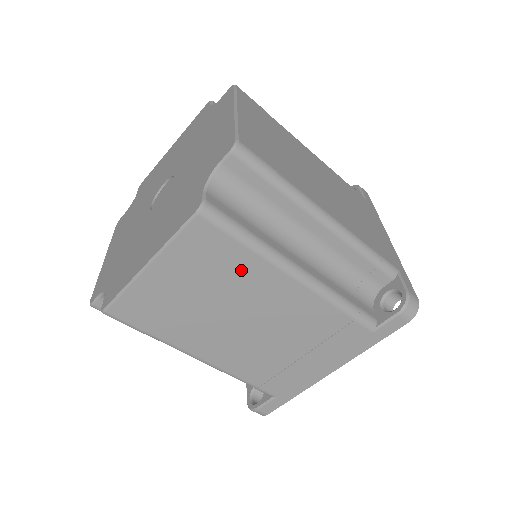
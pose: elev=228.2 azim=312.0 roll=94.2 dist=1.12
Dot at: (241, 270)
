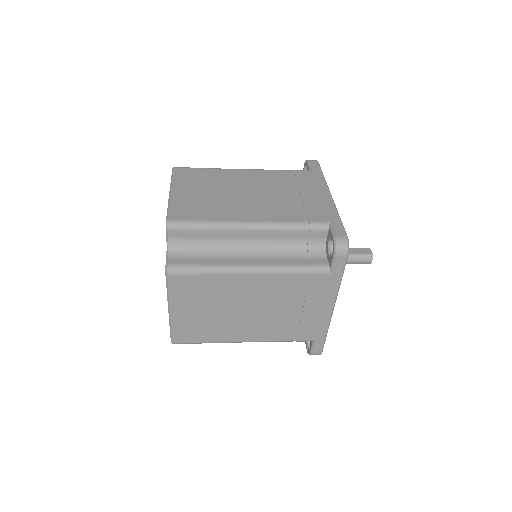
Dot at: (216, 286)
